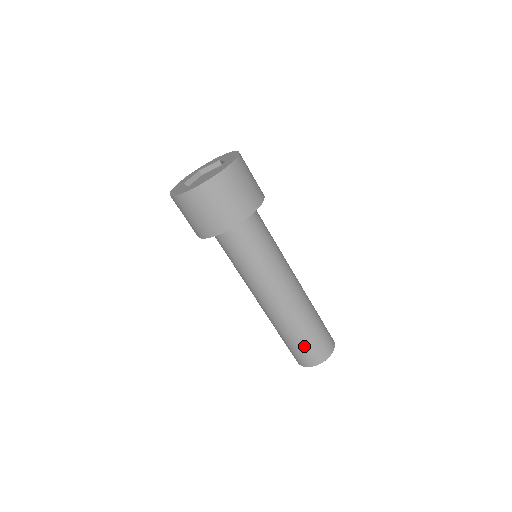
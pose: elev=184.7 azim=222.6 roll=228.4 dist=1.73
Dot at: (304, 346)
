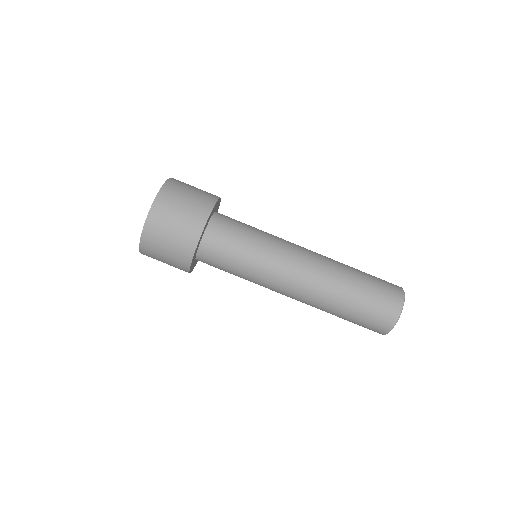
Dot at: (367, 307)
